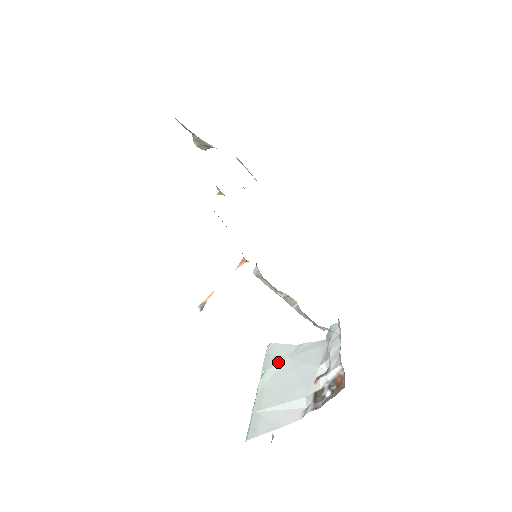
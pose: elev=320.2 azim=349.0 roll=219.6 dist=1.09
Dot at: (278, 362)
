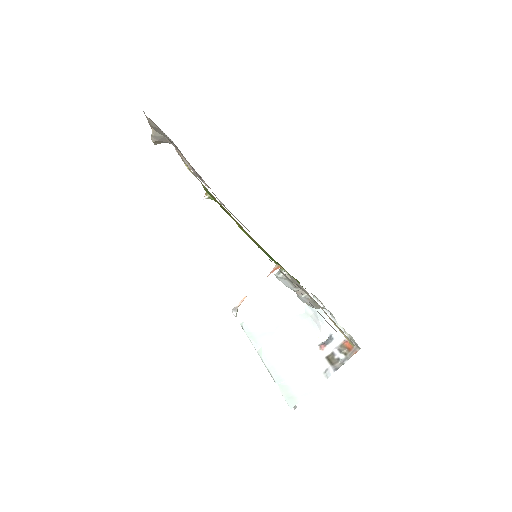
Dot at: (268, 338)
